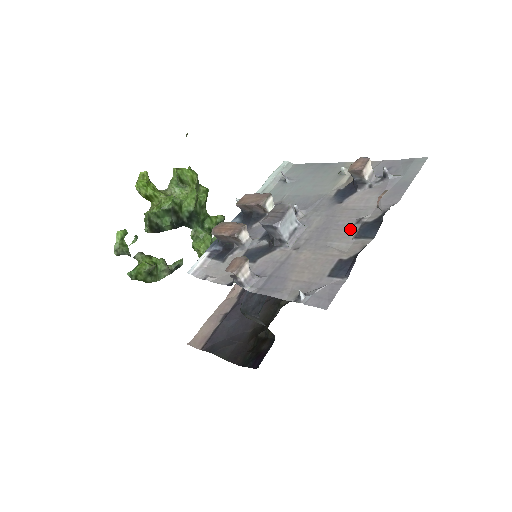
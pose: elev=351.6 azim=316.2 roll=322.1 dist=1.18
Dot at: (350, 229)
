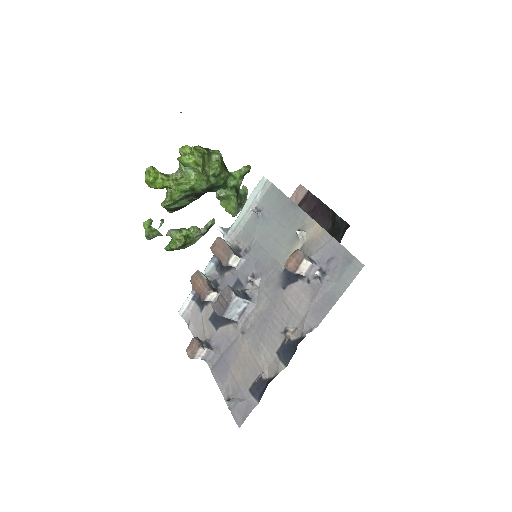
Dot at: (278, 337)
